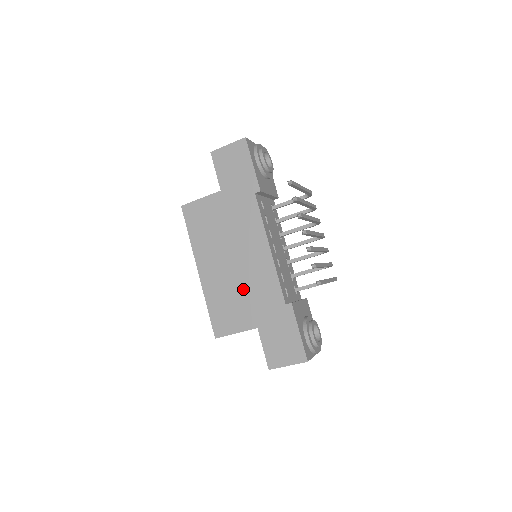
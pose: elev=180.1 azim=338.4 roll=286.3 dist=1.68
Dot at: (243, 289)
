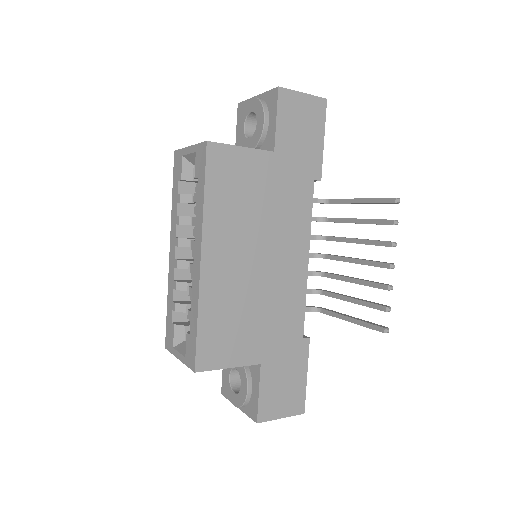
Dot at: (259, 306)
